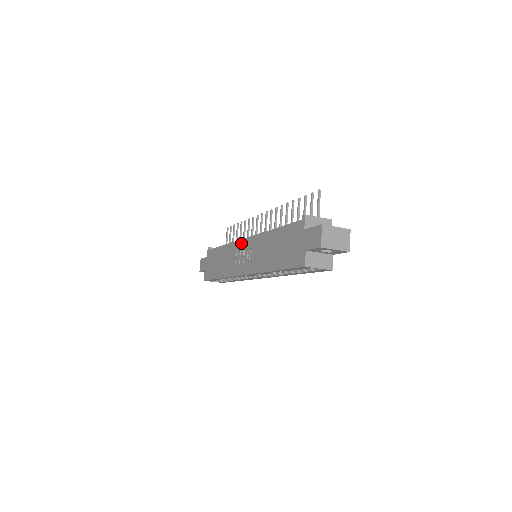
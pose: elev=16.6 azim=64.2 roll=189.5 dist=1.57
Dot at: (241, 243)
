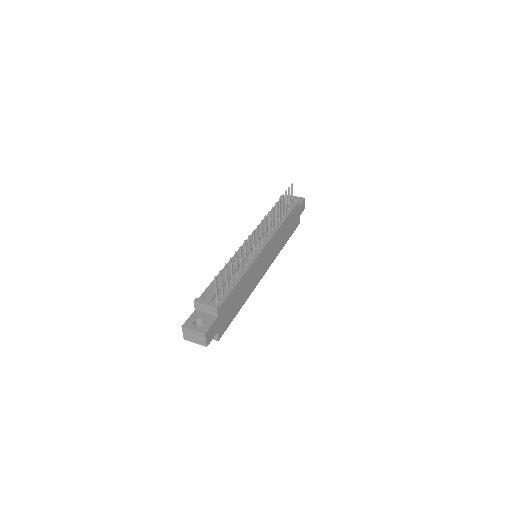
Dot at: occluded
